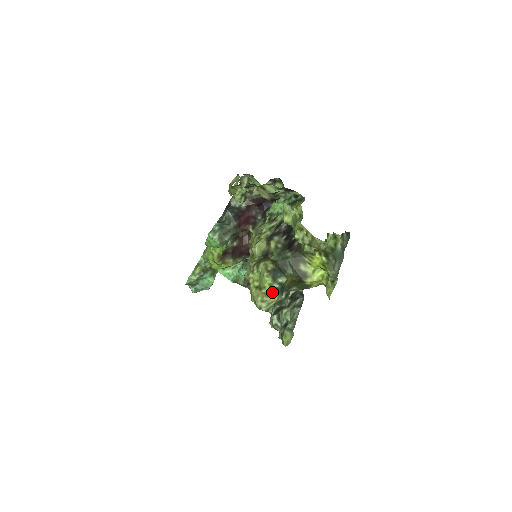
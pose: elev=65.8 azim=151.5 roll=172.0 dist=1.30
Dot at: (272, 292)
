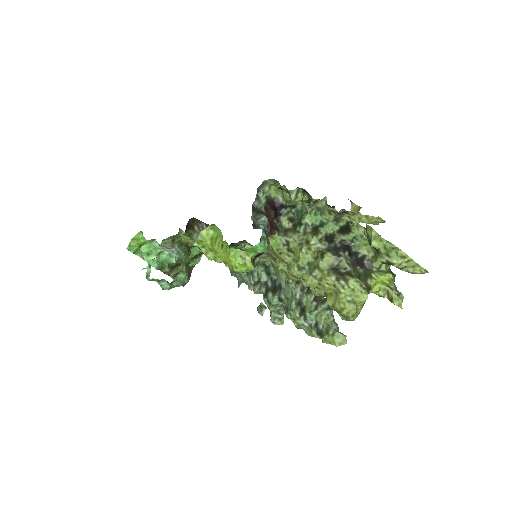
Dot at: (362, 305)
